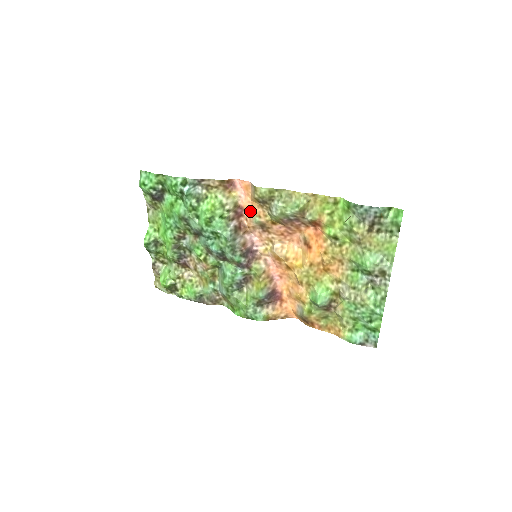
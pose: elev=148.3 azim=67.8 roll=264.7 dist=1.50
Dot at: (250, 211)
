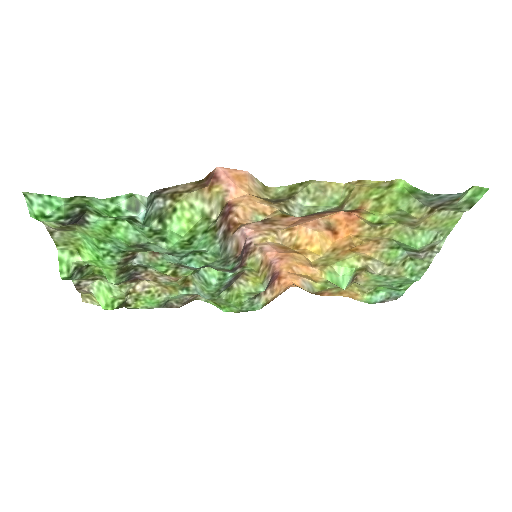
Dot at: (244, 206)
